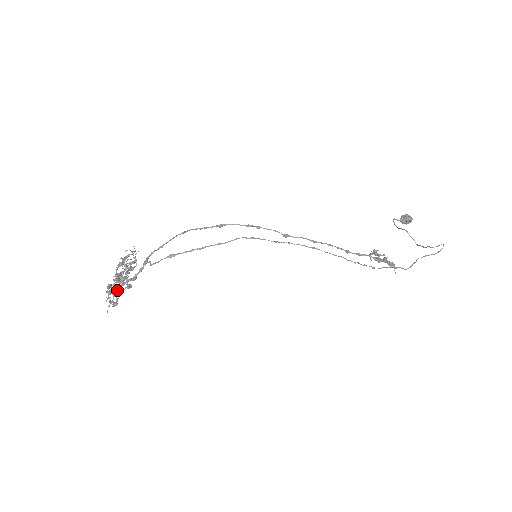
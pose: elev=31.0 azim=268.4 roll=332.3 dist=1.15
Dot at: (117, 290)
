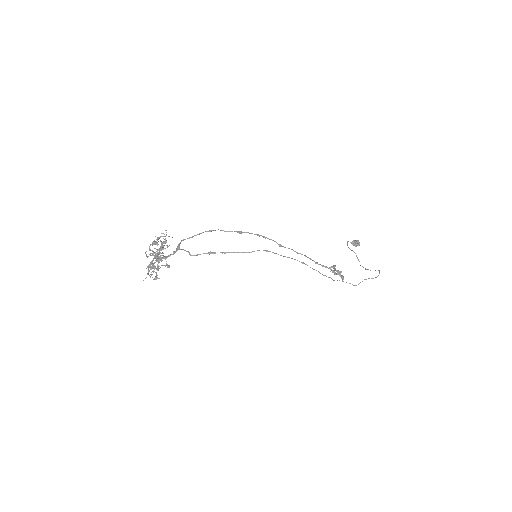
Dot at: (154, 265)
